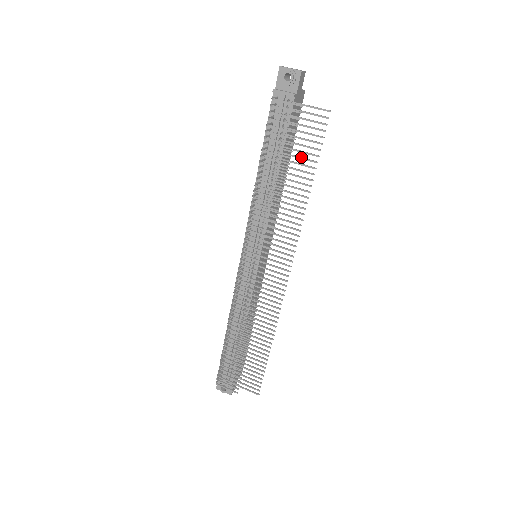
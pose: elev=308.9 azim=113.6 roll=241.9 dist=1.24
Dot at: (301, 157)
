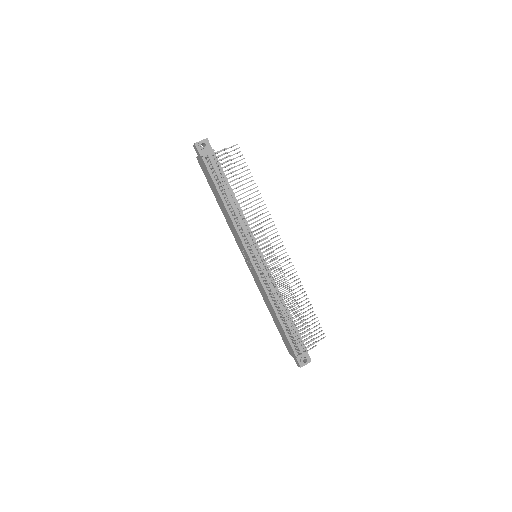
Dot at: (241, 176)
